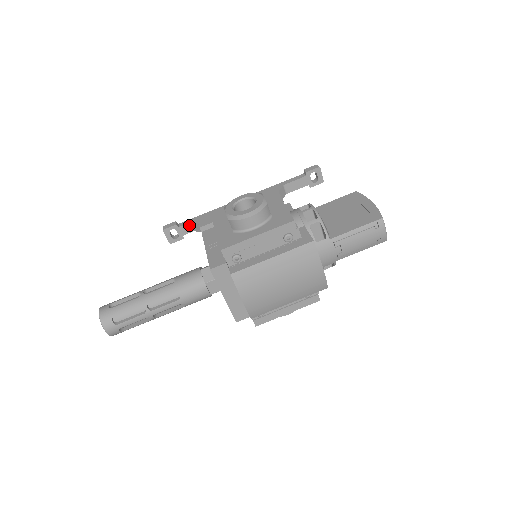
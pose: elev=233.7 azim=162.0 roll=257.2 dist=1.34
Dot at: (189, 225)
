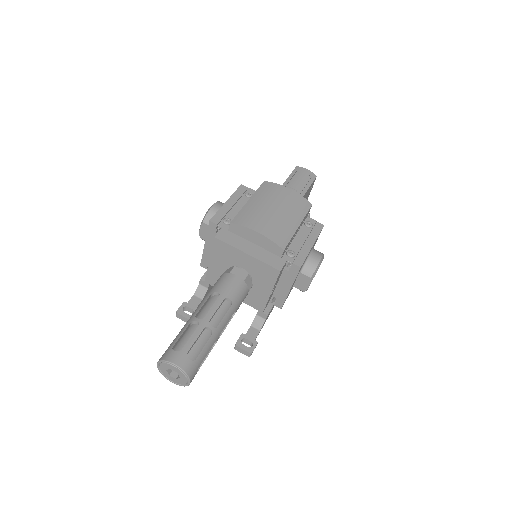
Dot at: (194, 297)
